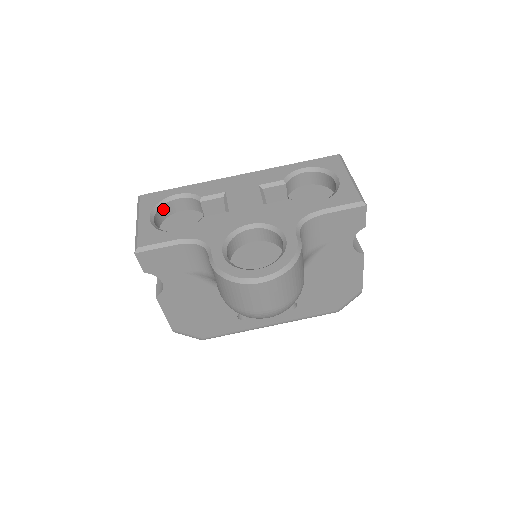
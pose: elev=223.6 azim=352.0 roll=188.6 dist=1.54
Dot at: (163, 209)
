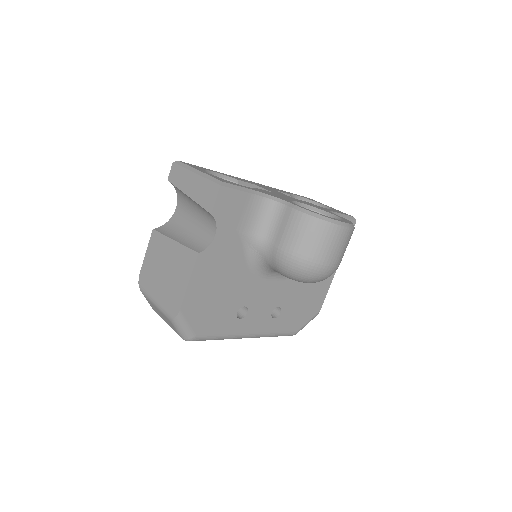
Dot at: occluded
